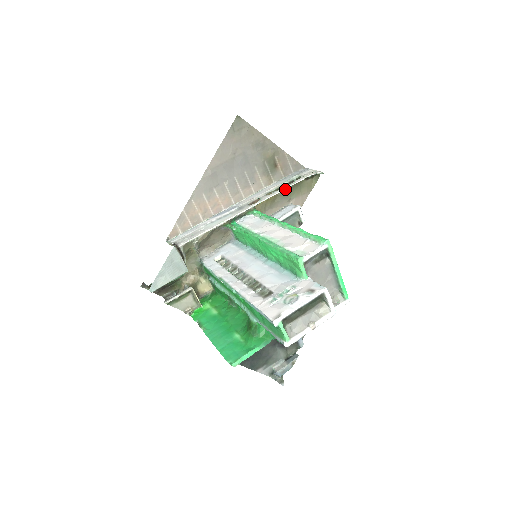
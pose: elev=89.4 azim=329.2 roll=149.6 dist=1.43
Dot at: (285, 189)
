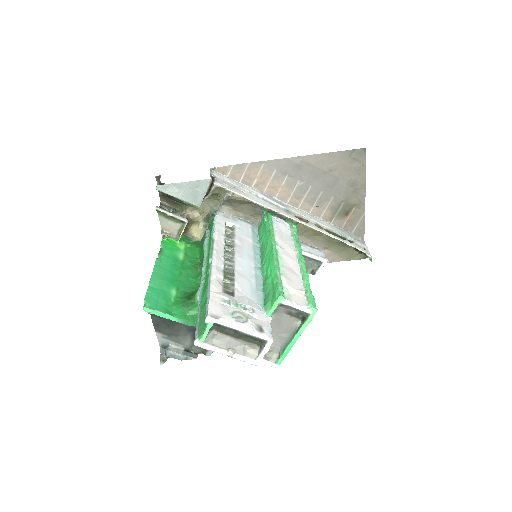
Dot at: occluded
